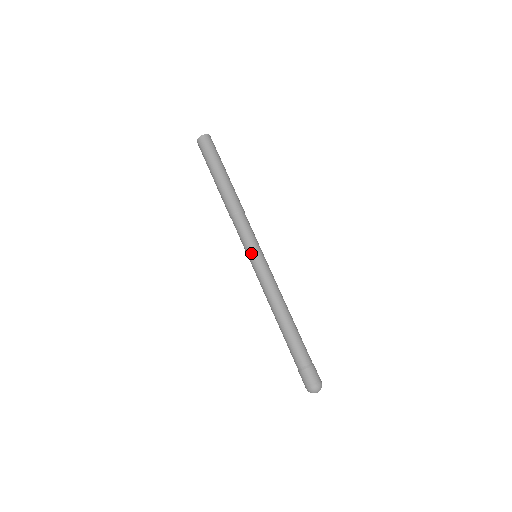
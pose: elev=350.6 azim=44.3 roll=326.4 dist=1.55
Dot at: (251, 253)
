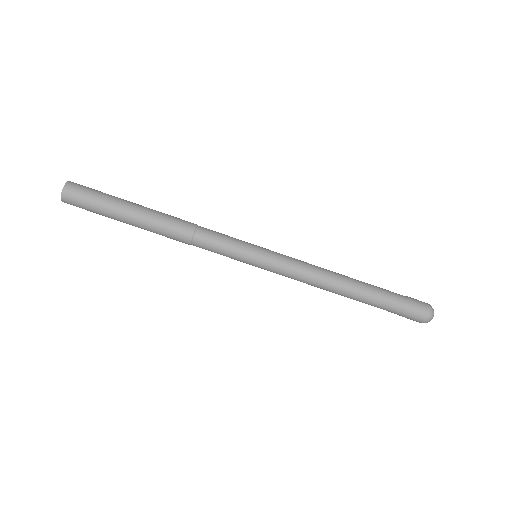
Dot at: (255, 247)
